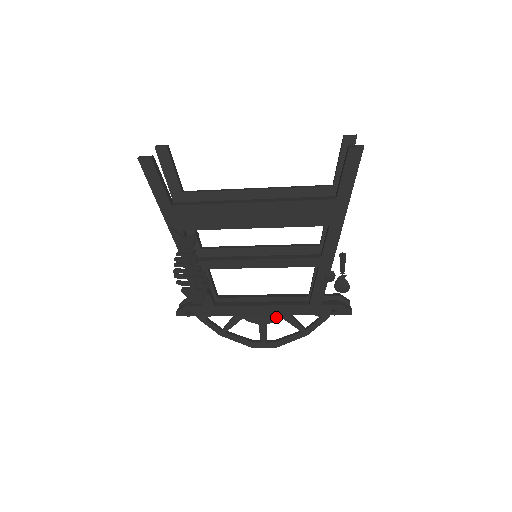
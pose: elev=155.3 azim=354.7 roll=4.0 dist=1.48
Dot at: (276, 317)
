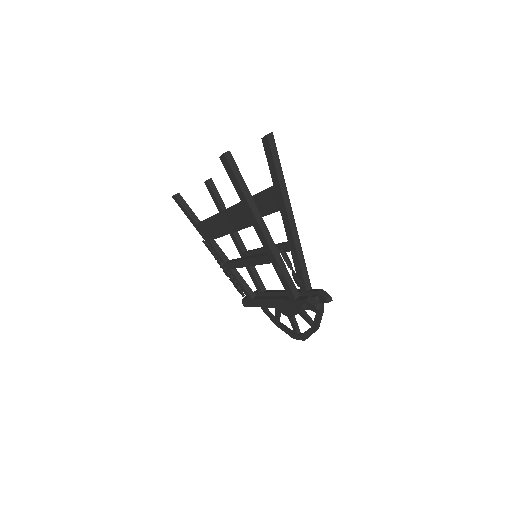
Dot at: (293, 311)
